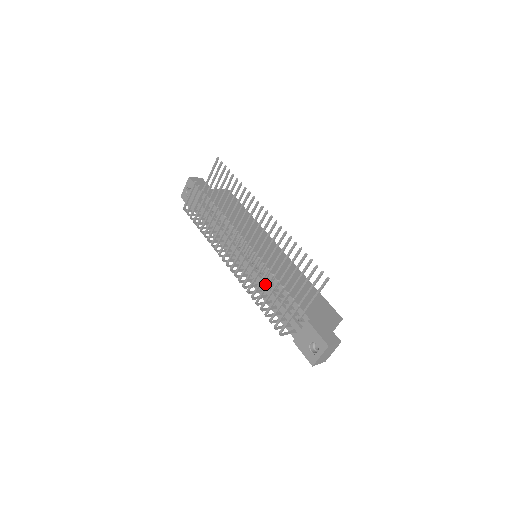
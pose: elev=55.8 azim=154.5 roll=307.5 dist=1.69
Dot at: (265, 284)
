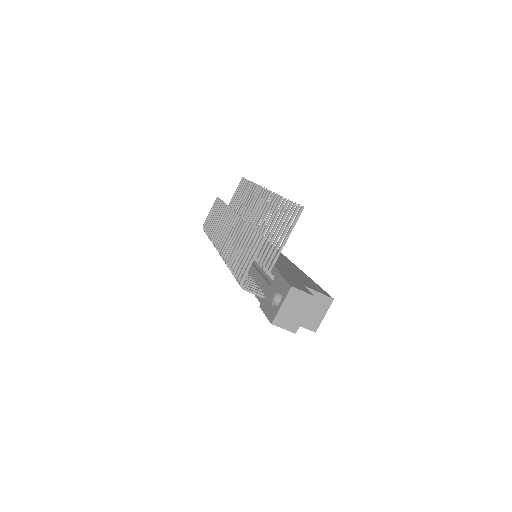
Dot at: occluded
